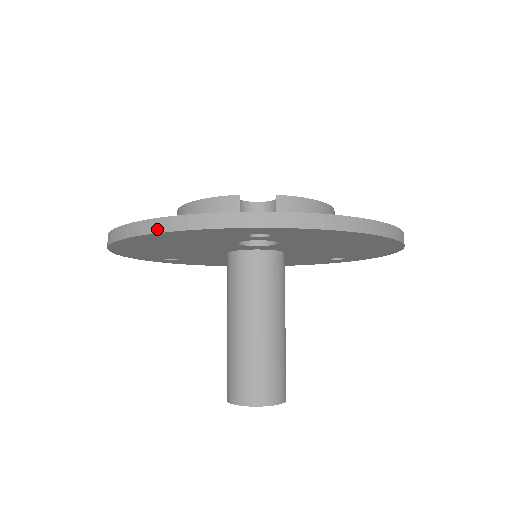
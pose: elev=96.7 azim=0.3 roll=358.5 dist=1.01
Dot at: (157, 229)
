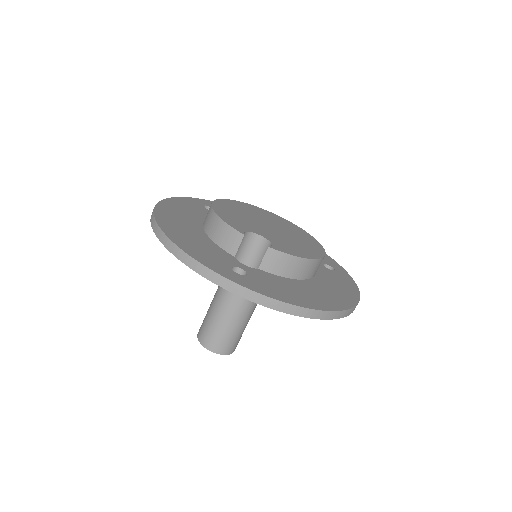
Dot at: (170, 249)
